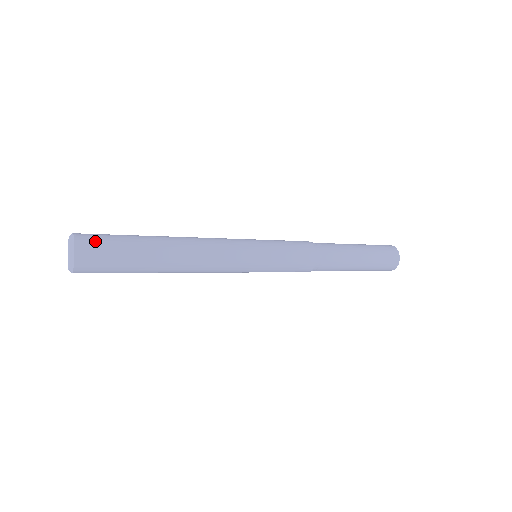
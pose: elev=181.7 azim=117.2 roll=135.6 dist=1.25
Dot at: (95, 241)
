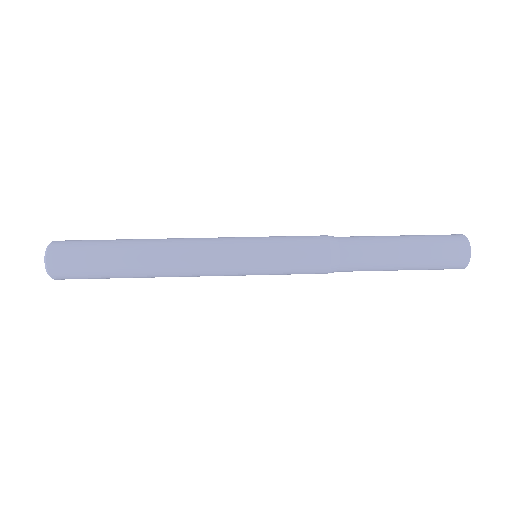
Dot at: (70, 276)
